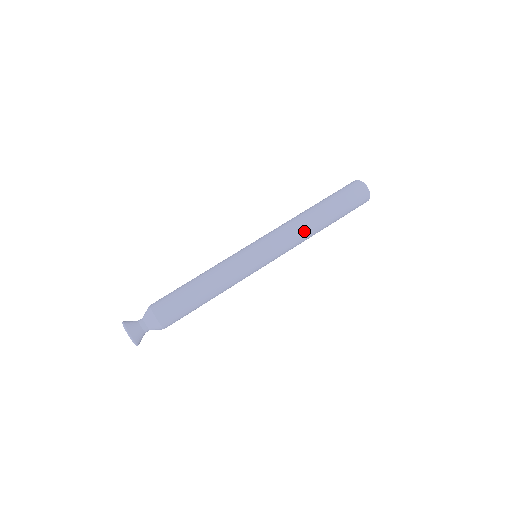
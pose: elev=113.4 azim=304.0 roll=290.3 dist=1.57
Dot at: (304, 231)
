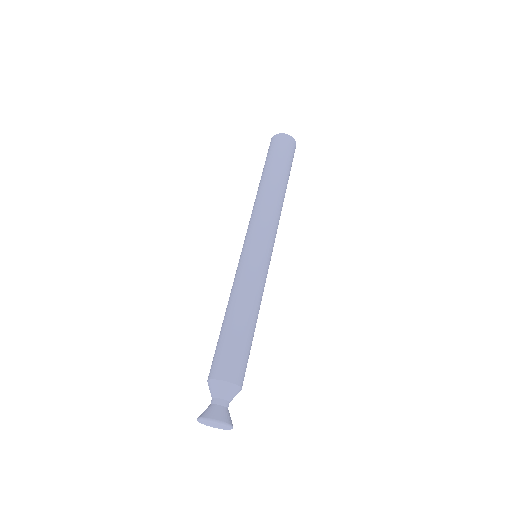
Dot at: (267, 199)
